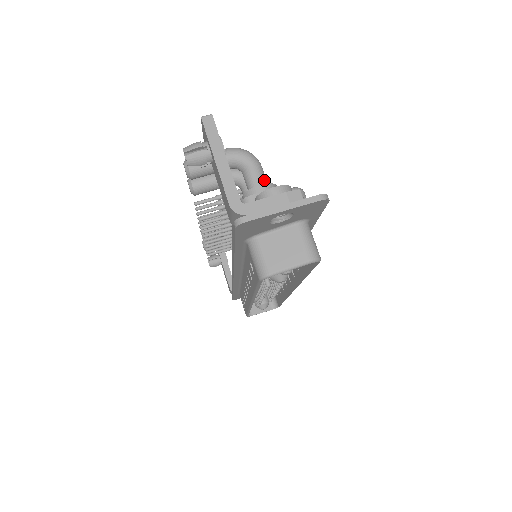
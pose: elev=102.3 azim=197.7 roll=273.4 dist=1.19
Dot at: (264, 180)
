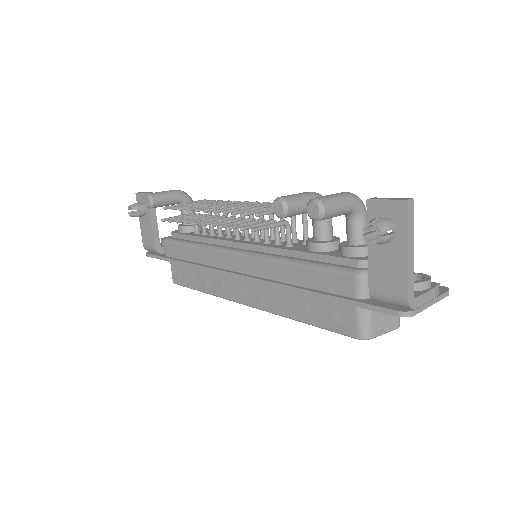
Dot at: occluded
